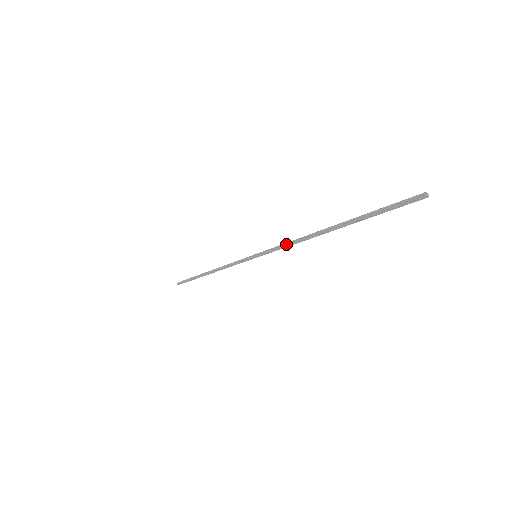
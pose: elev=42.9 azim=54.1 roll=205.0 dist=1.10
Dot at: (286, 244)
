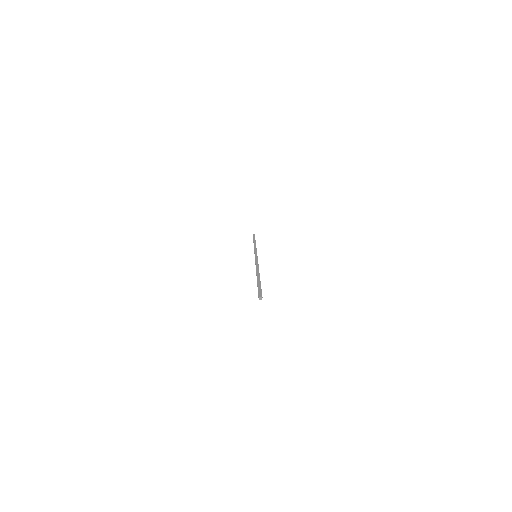
Dot at: (255, 264)
